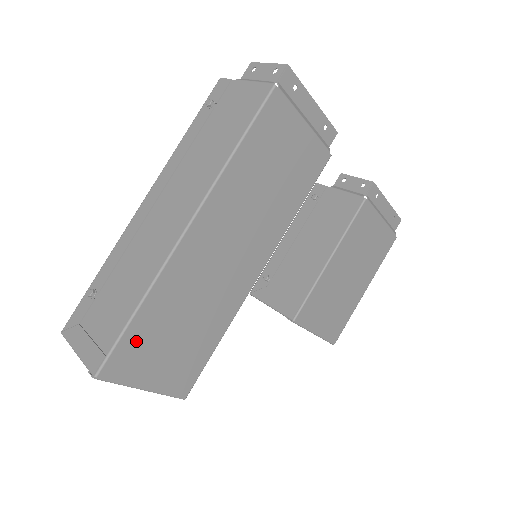
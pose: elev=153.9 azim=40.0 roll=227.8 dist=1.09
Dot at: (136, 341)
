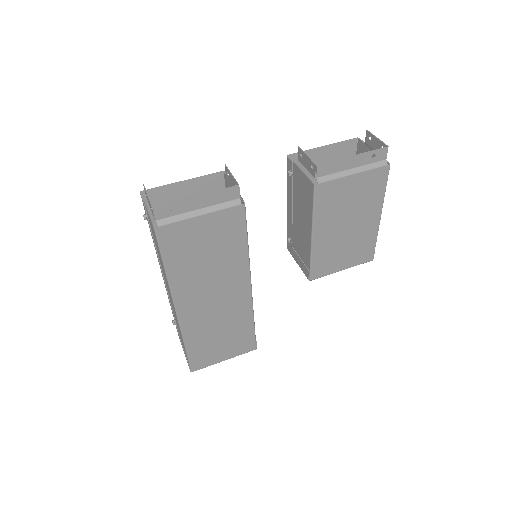
Dot at: (198, 354)
